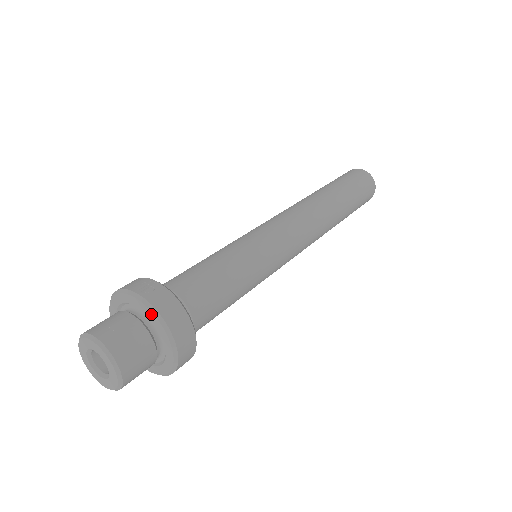
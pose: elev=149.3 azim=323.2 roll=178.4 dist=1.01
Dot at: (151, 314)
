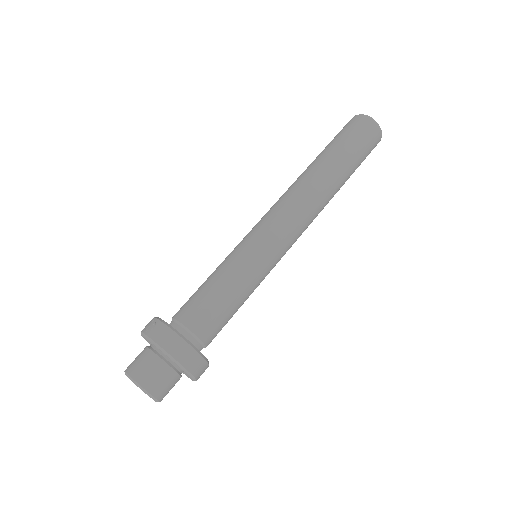
Dot at: (154, 345)
